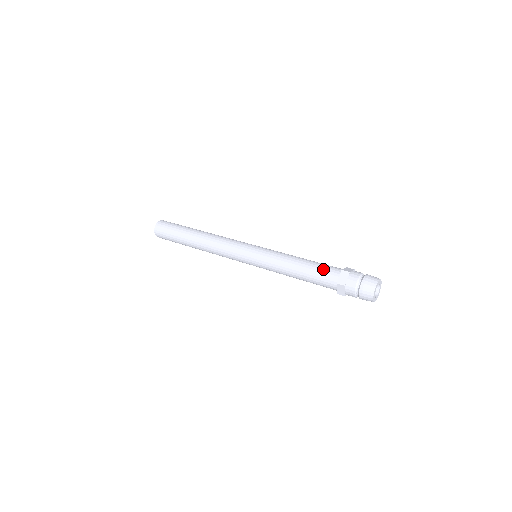
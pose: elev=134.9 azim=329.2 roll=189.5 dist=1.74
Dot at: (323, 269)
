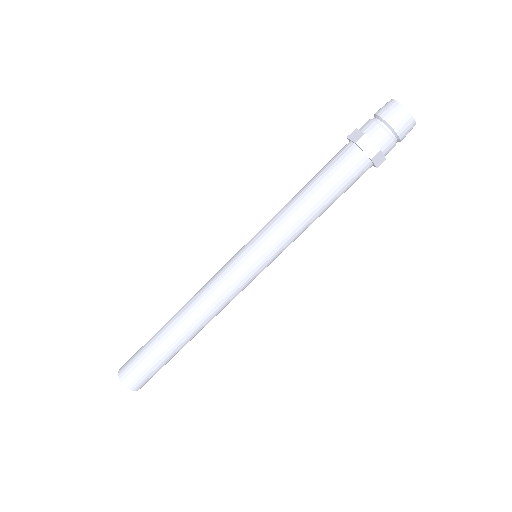
Dot at: (329, 161)
